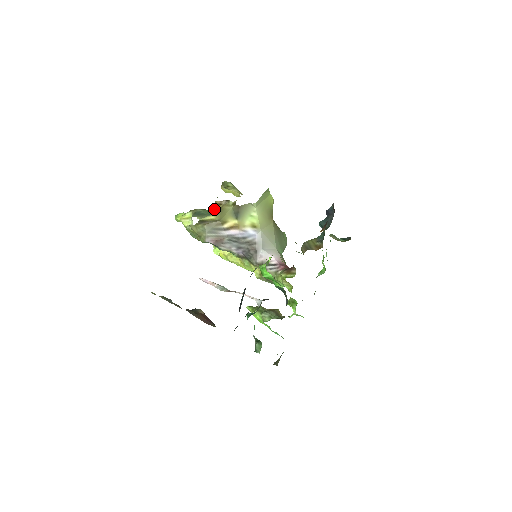
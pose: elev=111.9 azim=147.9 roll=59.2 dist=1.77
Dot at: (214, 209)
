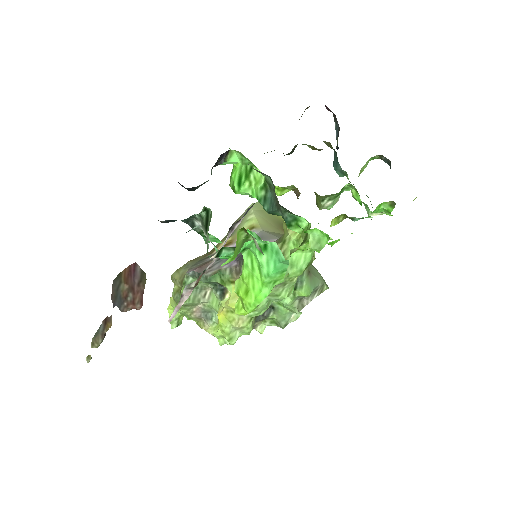
Dot at: occluded
